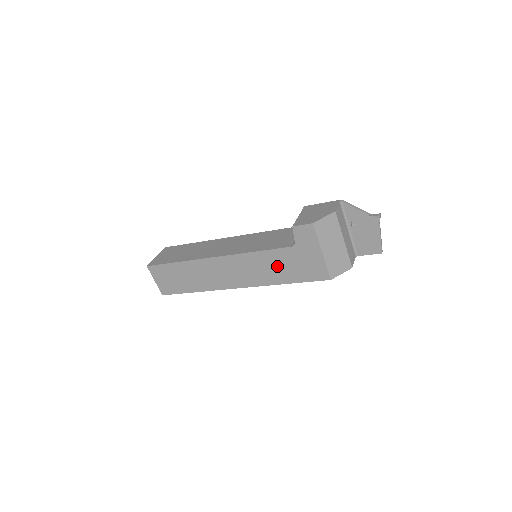
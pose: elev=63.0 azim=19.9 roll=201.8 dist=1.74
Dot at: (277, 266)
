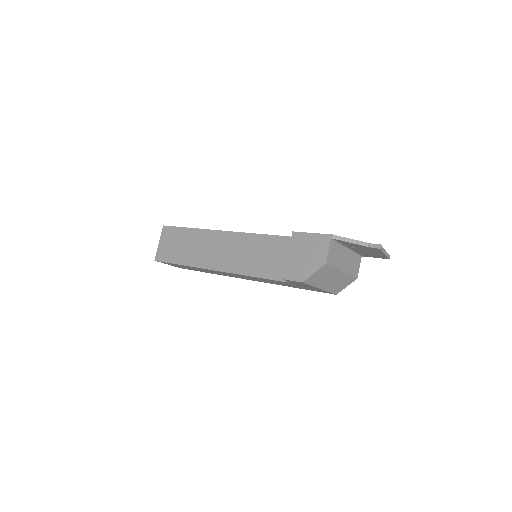
Dot at: (279, 283)
